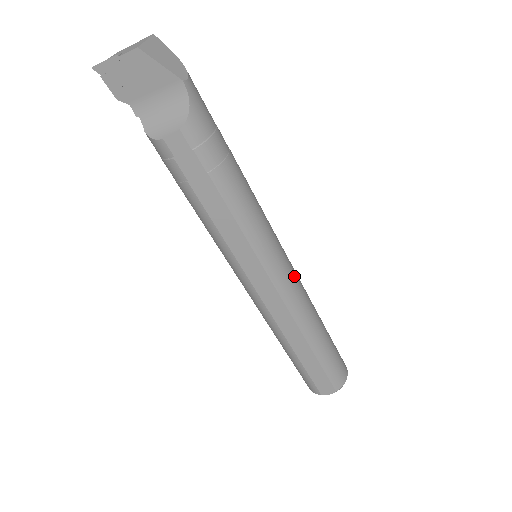
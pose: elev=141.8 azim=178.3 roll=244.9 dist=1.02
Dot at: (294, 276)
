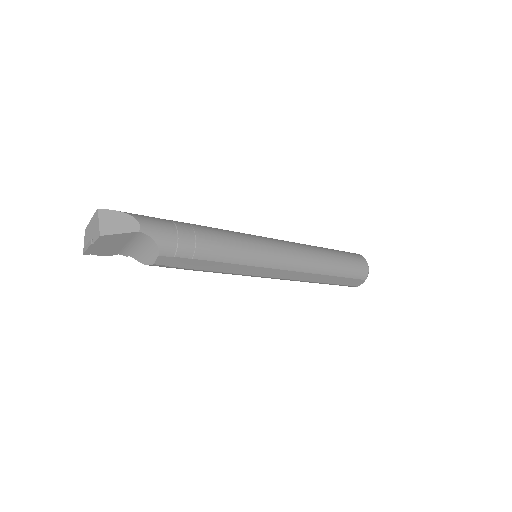
Dot at: (289, 251)
